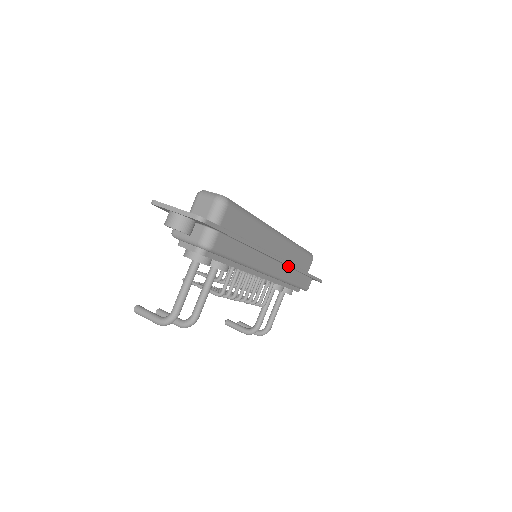
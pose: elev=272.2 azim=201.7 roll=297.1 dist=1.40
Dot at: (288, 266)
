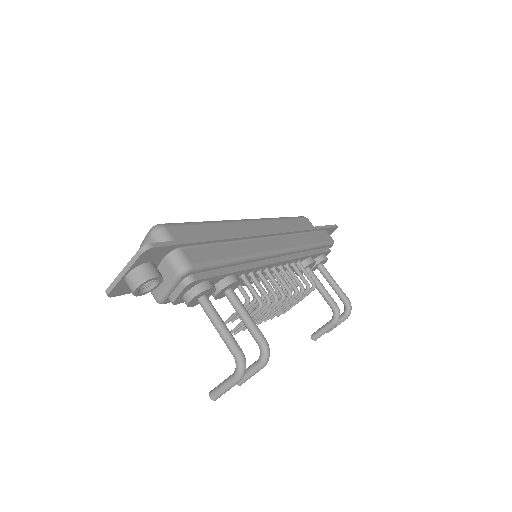
Dot at: (288, 234)
